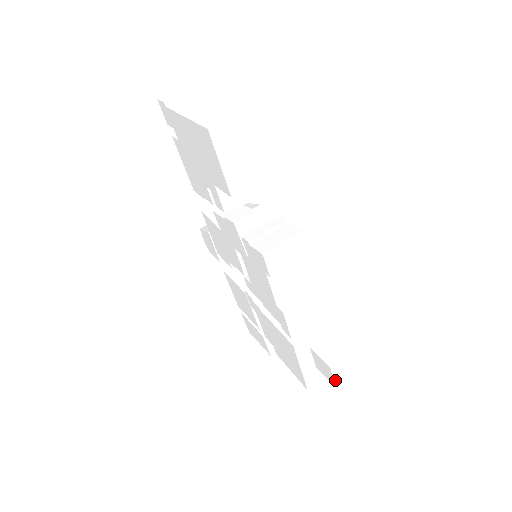
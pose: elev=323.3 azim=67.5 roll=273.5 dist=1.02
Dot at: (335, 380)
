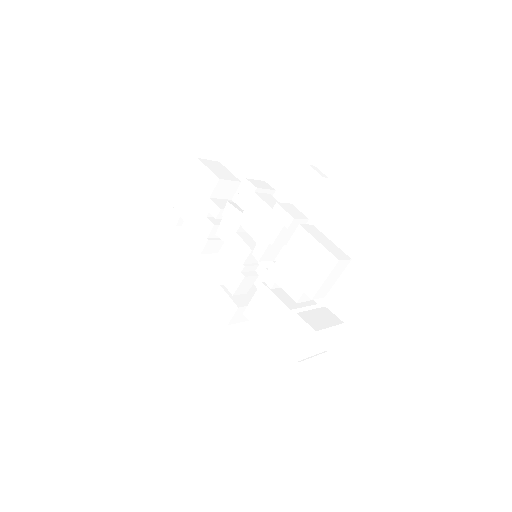
Dot at: (320, 174)
